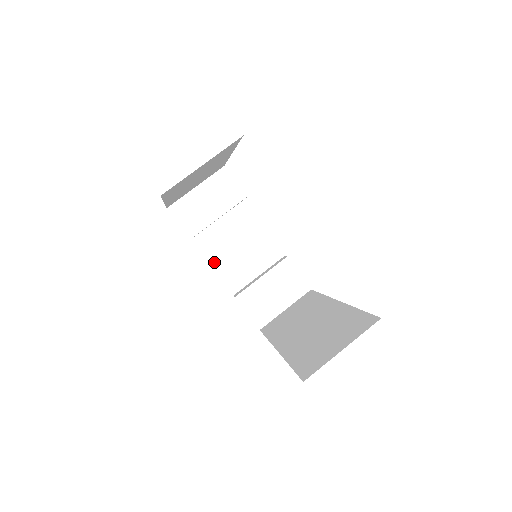
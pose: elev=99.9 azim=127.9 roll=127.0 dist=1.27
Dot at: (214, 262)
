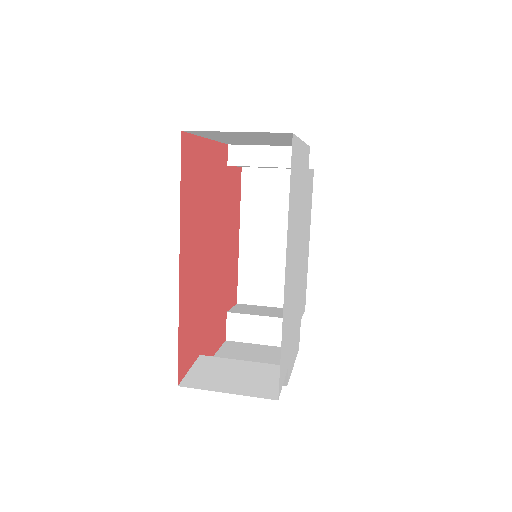
Dot at: (221, 355)
